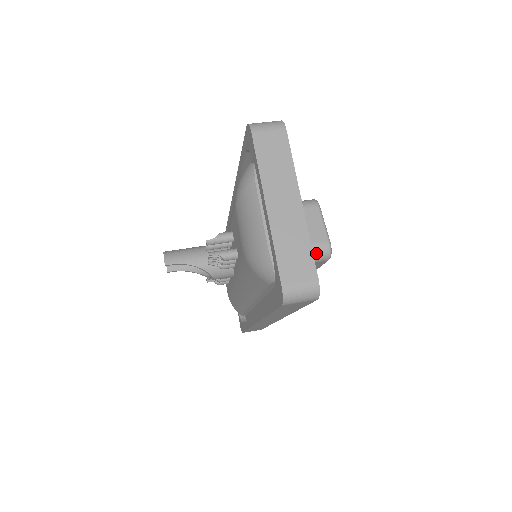
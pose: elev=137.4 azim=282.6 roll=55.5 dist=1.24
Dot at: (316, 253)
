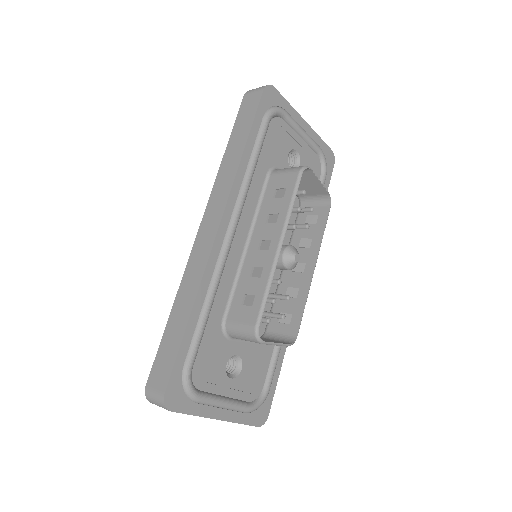
Dot at: (295, 167)
